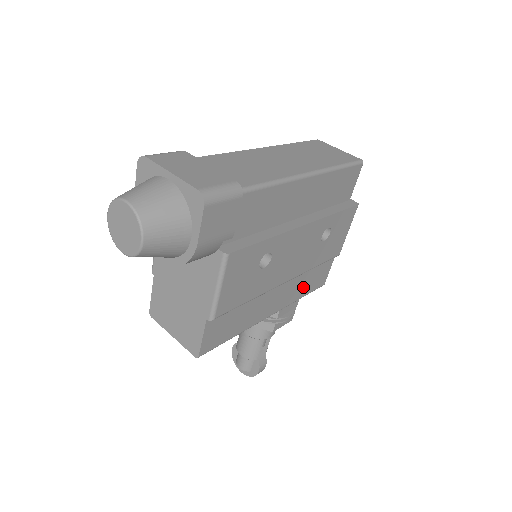
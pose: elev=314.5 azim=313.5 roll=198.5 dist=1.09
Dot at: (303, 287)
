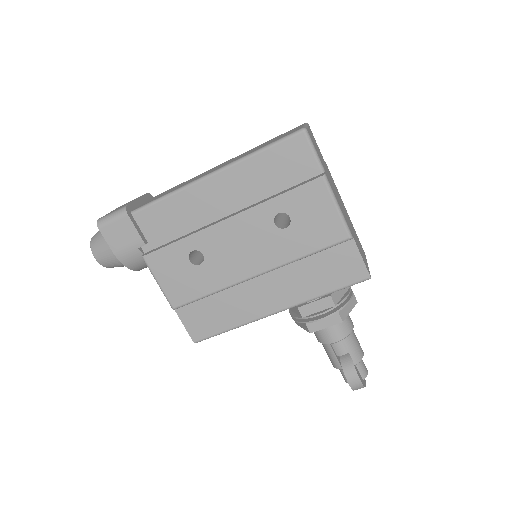
Dot at: (315, 281)
